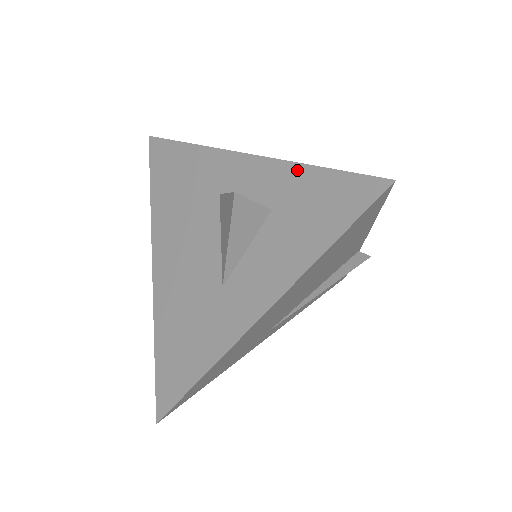
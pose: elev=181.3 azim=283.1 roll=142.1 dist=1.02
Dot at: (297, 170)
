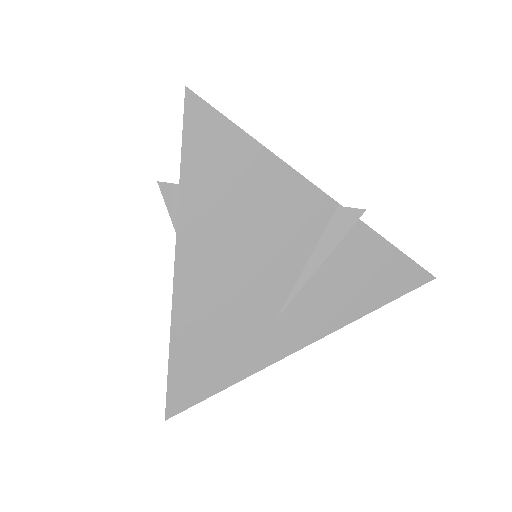
Dot at: occluded
